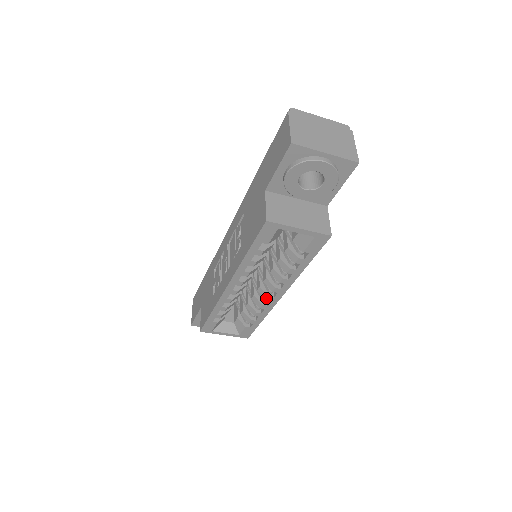
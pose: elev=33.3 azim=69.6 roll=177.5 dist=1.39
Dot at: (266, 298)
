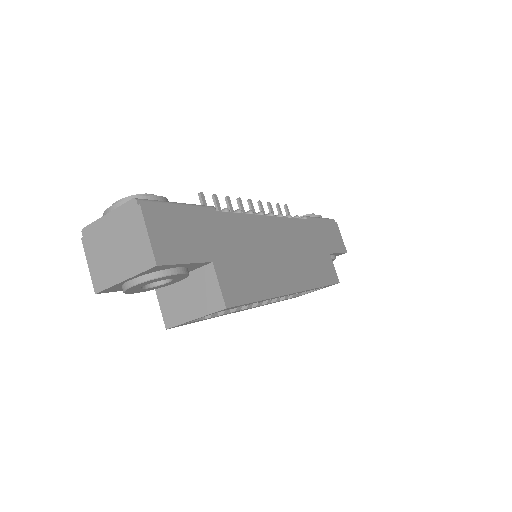
Dot at: (288, 295)
